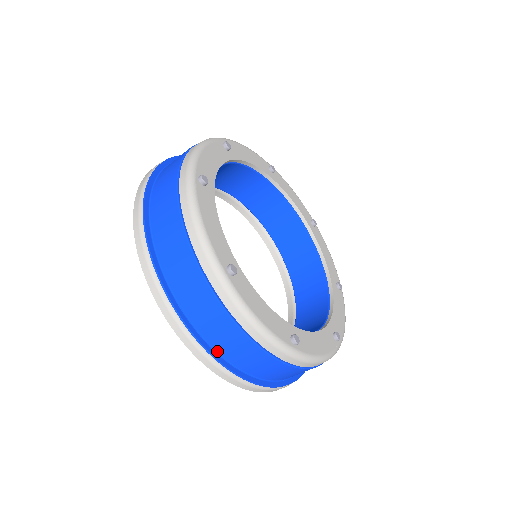
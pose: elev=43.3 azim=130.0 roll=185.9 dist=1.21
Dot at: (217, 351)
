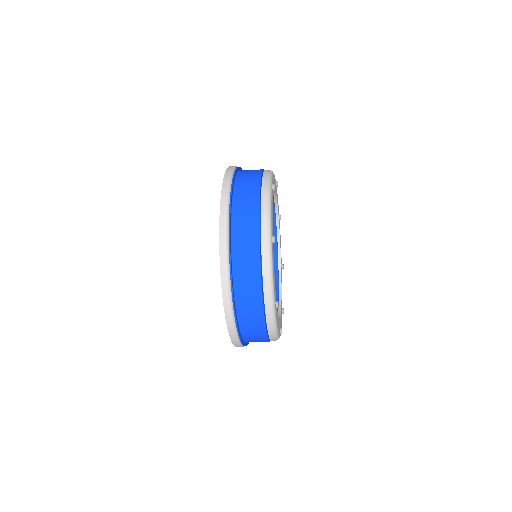
Dot at: occluded
